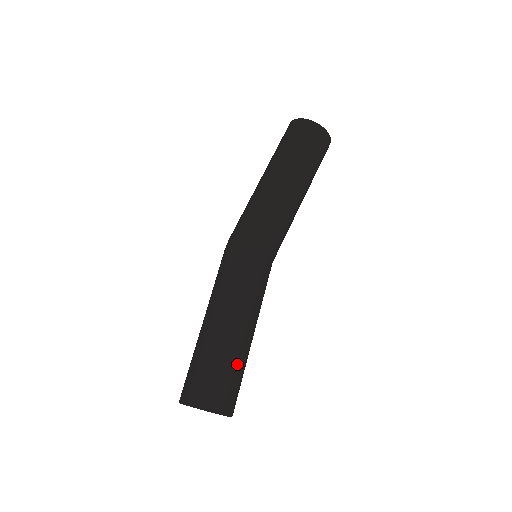
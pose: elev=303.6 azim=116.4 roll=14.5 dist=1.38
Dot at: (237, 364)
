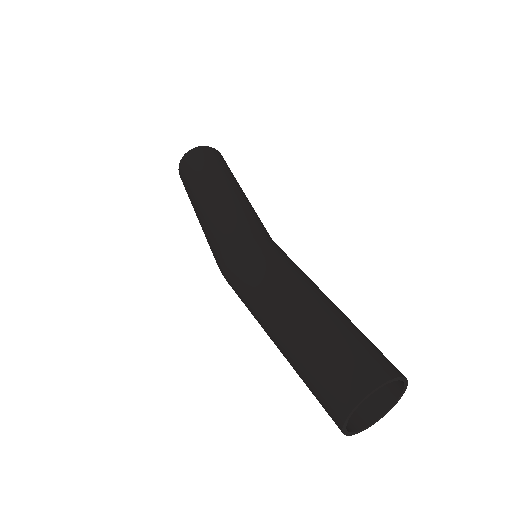
Dot at: (356, 327)
